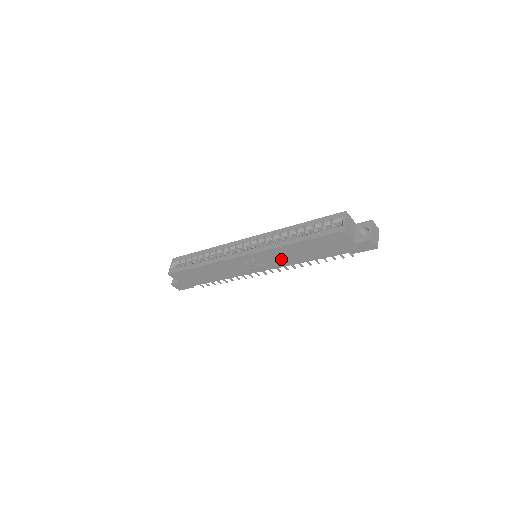
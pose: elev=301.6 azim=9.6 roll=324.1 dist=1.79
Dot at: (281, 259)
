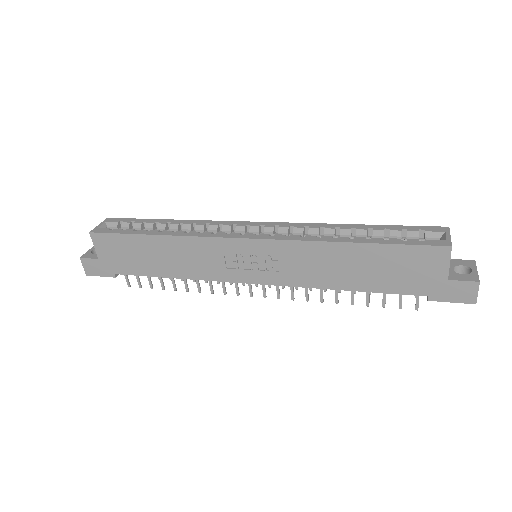
Dot at: (304, 269)
